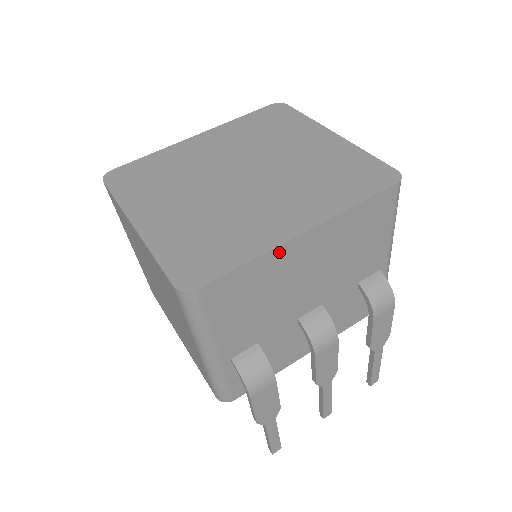
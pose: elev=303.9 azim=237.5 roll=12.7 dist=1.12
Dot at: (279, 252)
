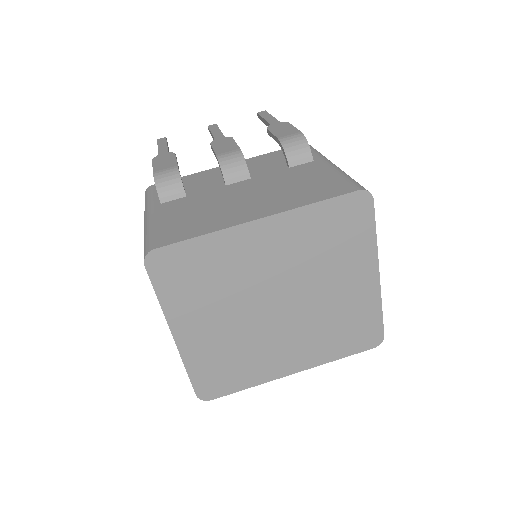
Dot at: occluded
